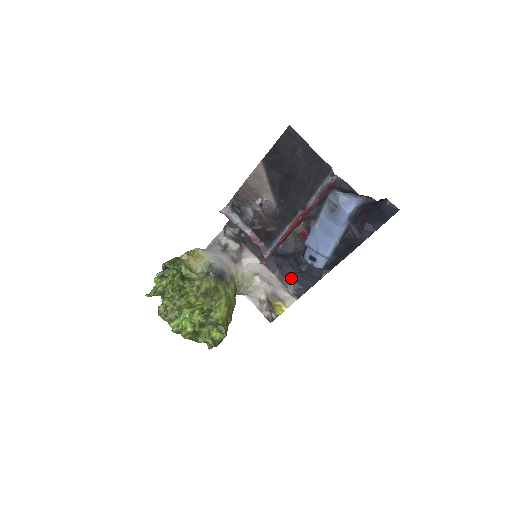
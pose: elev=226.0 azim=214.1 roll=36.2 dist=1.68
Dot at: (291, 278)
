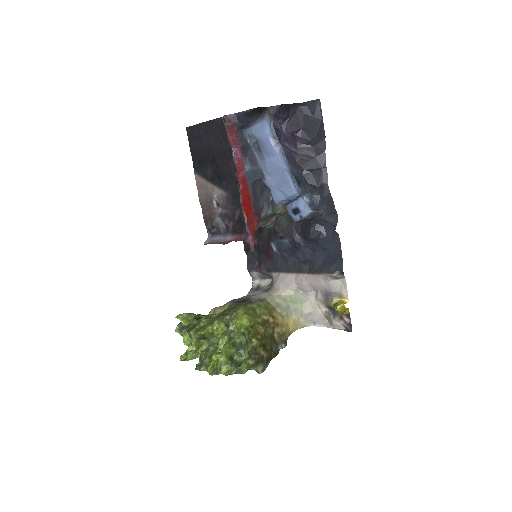
Dot at: (321, 262)
